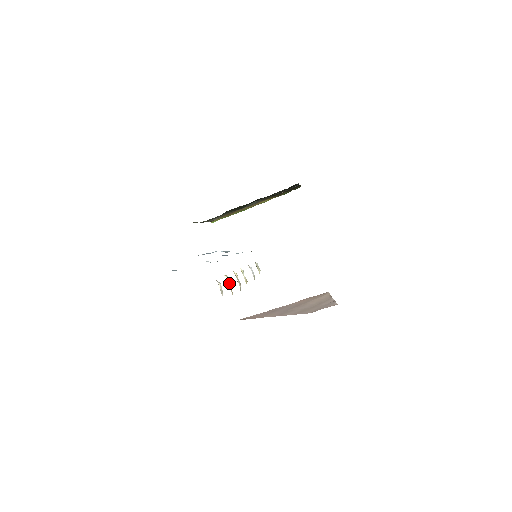
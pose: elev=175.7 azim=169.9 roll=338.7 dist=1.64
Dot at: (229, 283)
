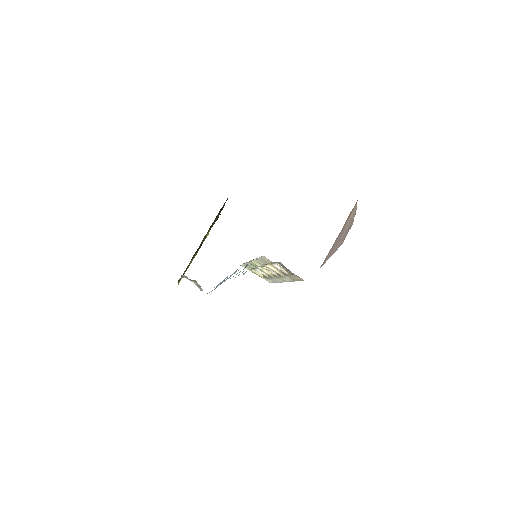
Dot at: (274, 269)
